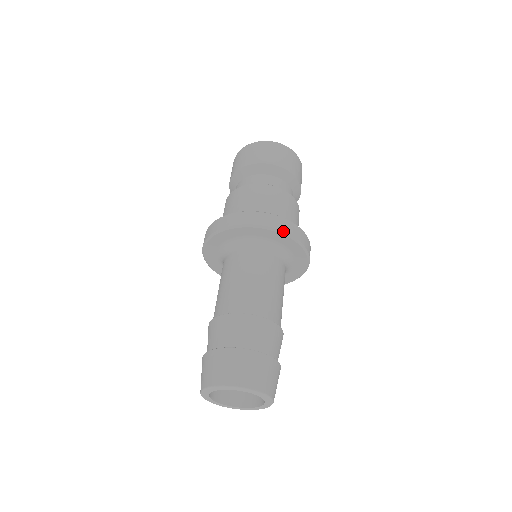
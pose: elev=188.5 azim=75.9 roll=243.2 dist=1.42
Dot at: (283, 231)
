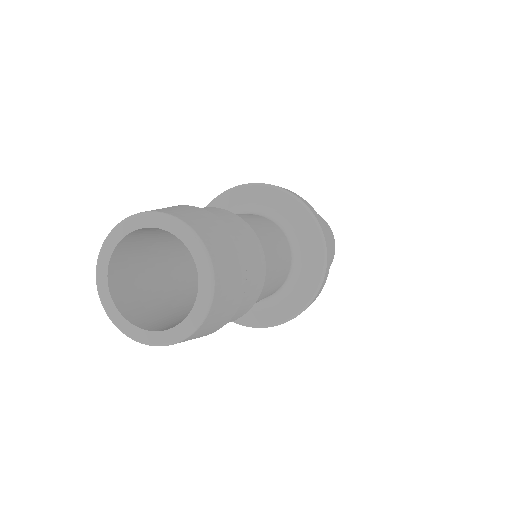
Dot at: (257, 183)
